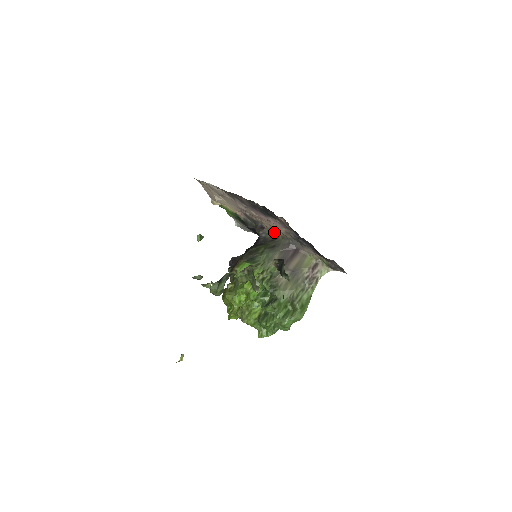
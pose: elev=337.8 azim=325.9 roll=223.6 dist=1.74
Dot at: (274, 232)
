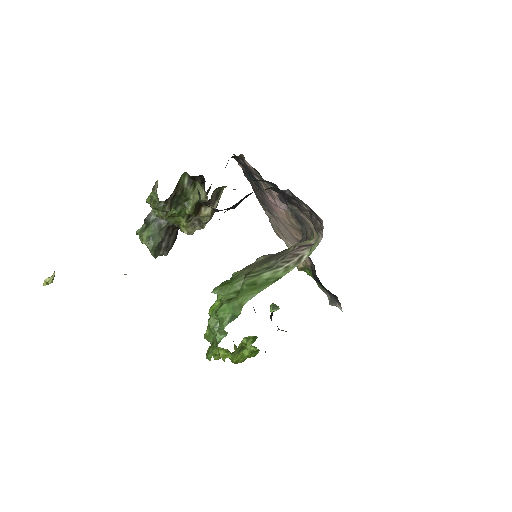
Dot at: occluded
